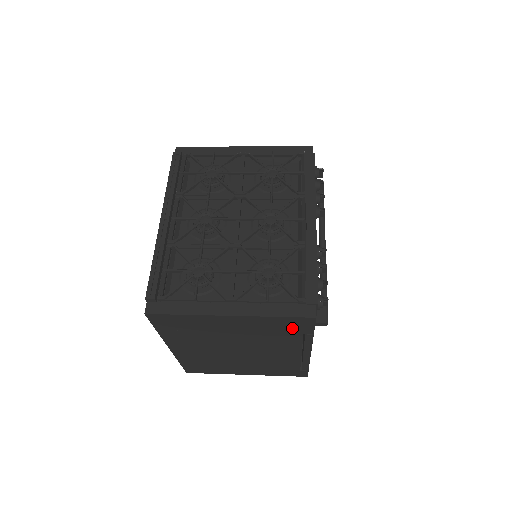
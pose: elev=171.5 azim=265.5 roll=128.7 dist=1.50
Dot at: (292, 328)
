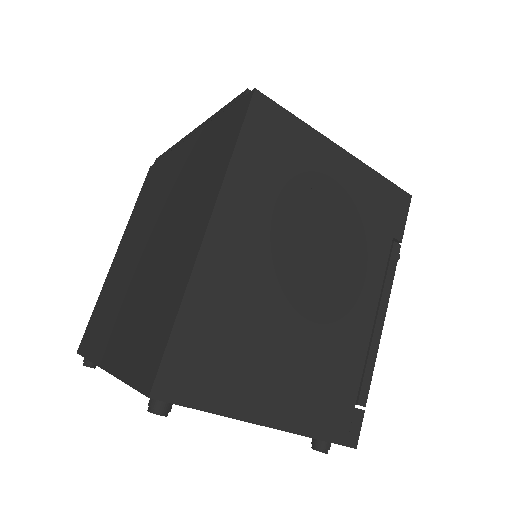
Dot at: (387, 216)
